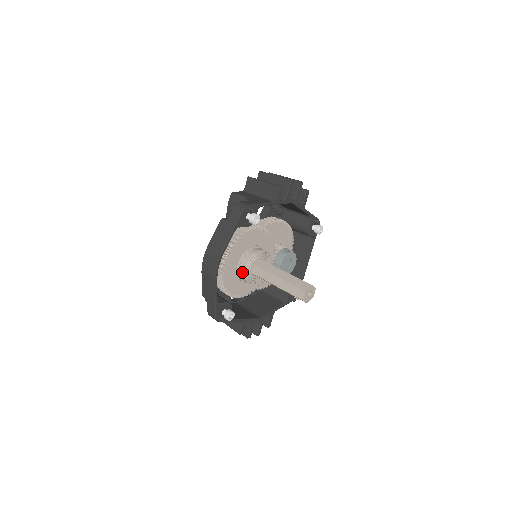
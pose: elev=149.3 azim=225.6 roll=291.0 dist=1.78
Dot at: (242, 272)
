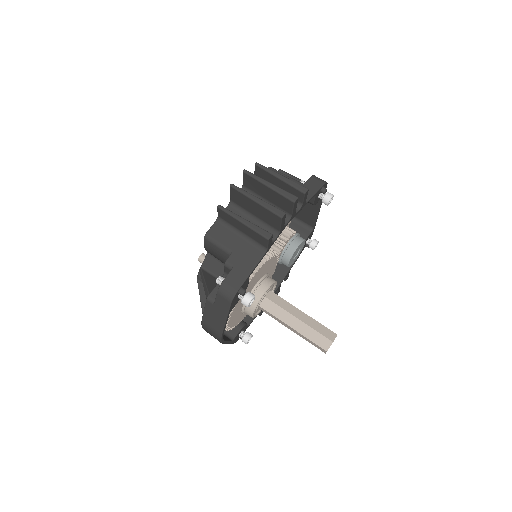
Dot at: occluded
